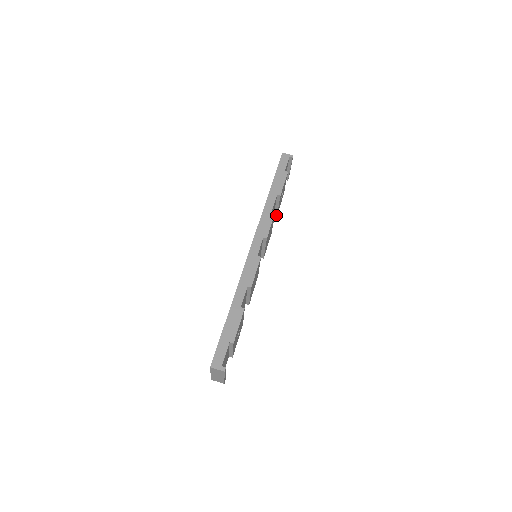
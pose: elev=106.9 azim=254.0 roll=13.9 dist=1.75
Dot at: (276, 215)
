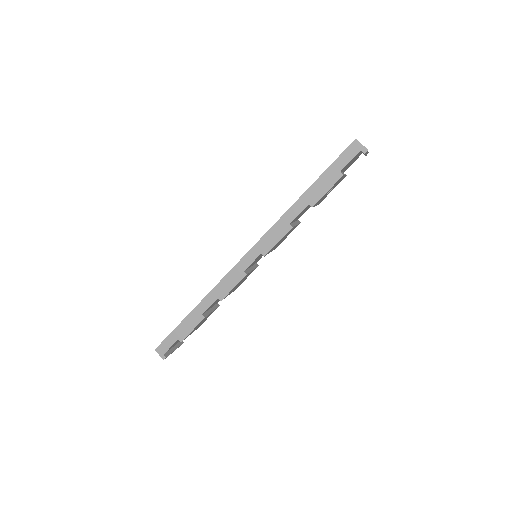
Dot at: occluded
